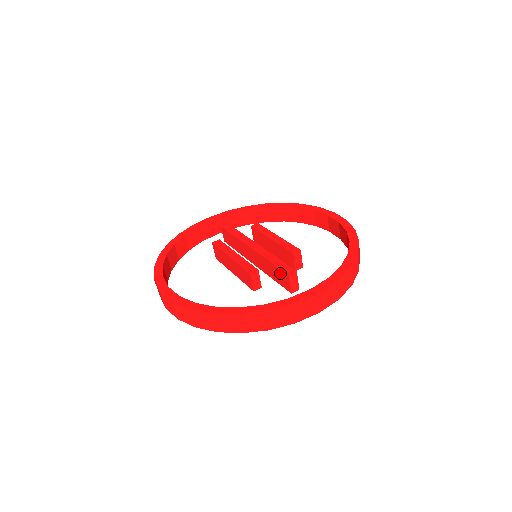
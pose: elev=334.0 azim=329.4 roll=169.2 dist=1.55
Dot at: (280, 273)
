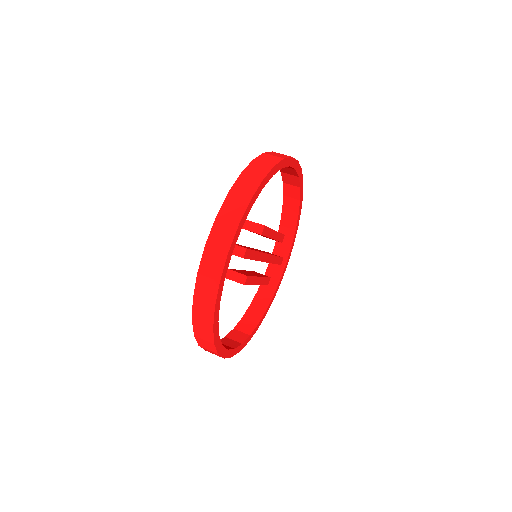
Dot at: occluded
